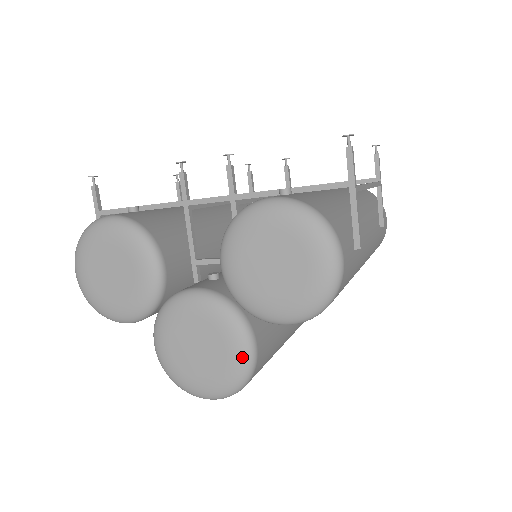
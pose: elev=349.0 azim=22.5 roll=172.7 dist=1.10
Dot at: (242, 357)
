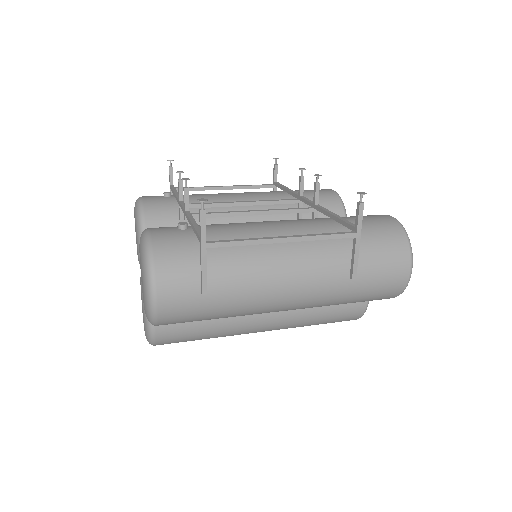
Dot at: (146, 325)
